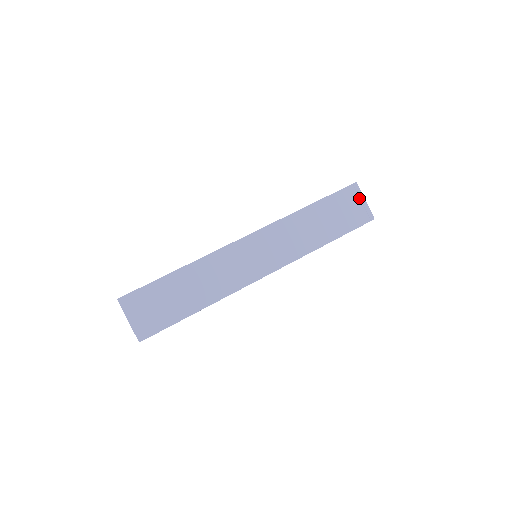
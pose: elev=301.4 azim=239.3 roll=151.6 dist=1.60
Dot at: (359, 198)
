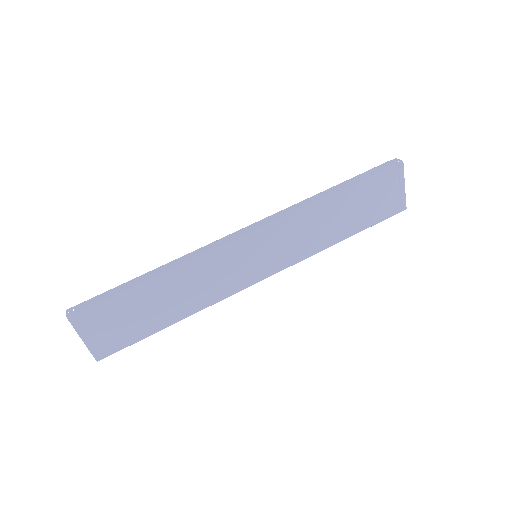
Dot at: (399, 183)
